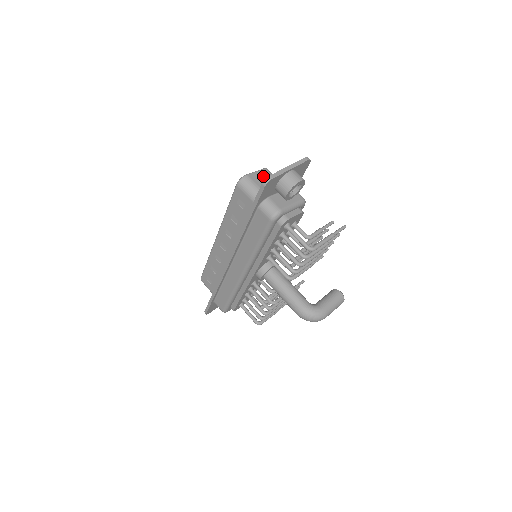
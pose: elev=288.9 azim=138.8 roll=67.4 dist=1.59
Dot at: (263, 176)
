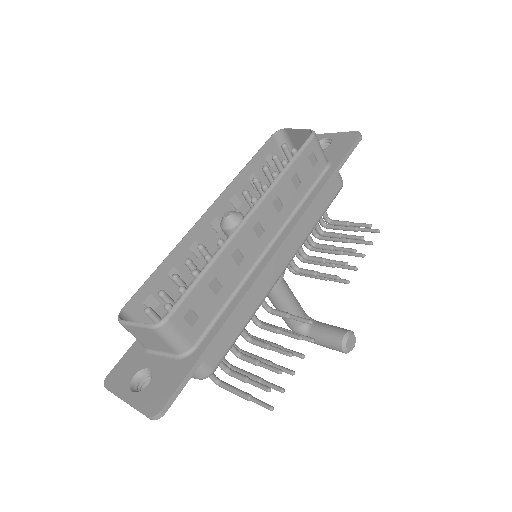
Dot at: (146, 334)
